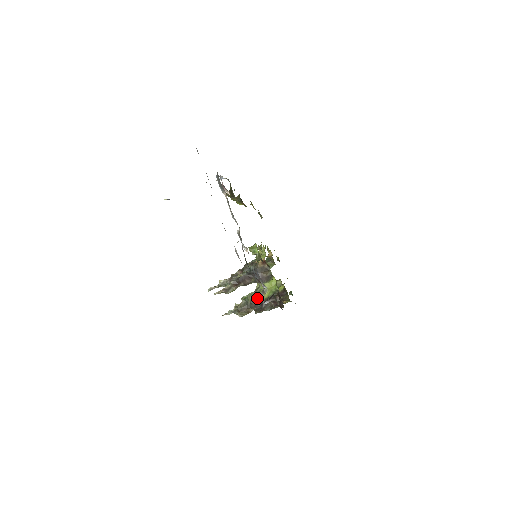
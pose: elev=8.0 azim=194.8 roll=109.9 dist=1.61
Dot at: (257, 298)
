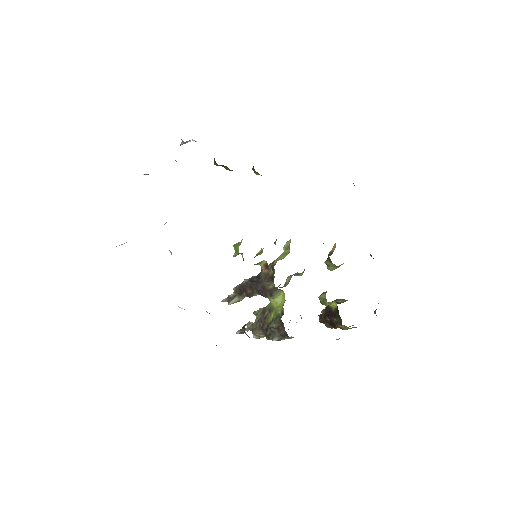
Dot at: (263, 318)
